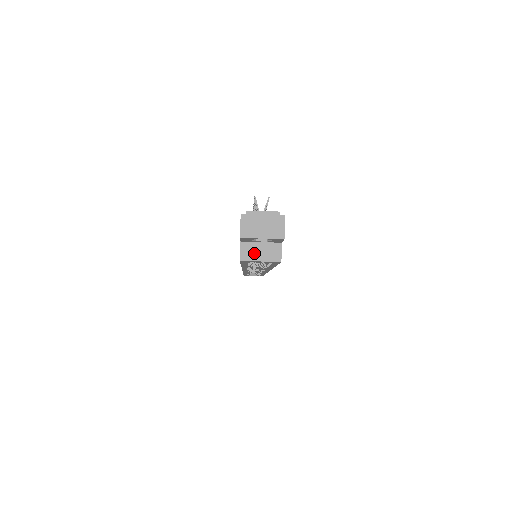
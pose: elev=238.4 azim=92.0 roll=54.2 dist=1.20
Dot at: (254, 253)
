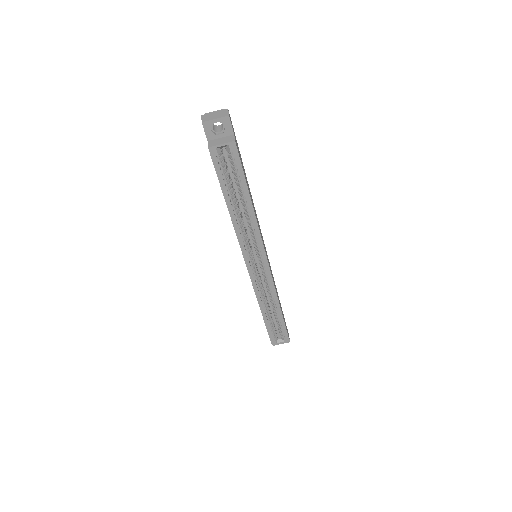
Dot at: (217, 143)
